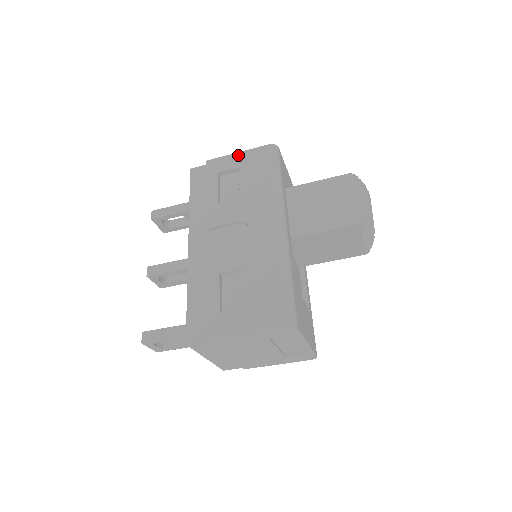
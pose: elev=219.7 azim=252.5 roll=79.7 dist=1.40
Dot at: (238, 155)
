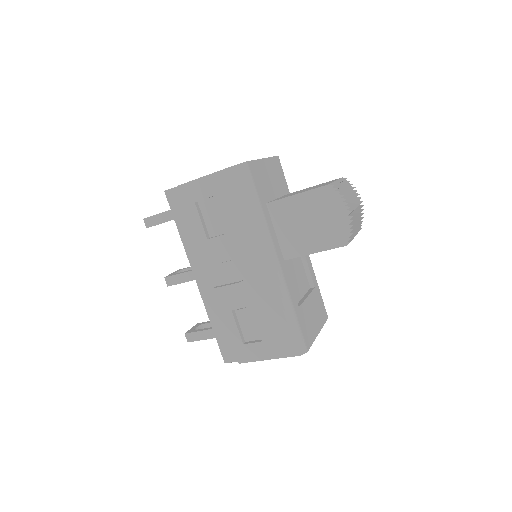
Dot at: (208, 179)
